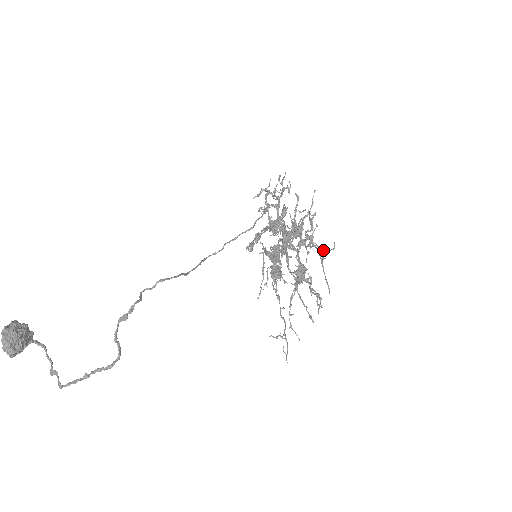
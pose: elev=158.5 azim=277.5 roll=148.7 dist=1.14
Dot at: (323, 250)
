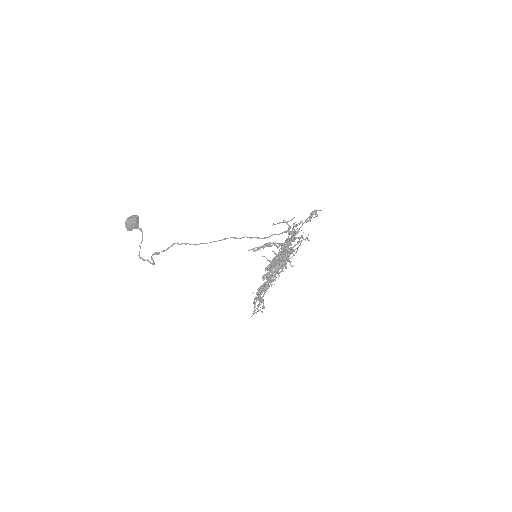
Dot at: (255, 297)
